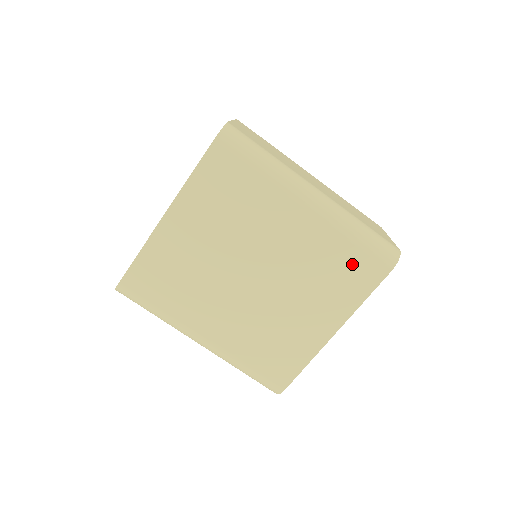
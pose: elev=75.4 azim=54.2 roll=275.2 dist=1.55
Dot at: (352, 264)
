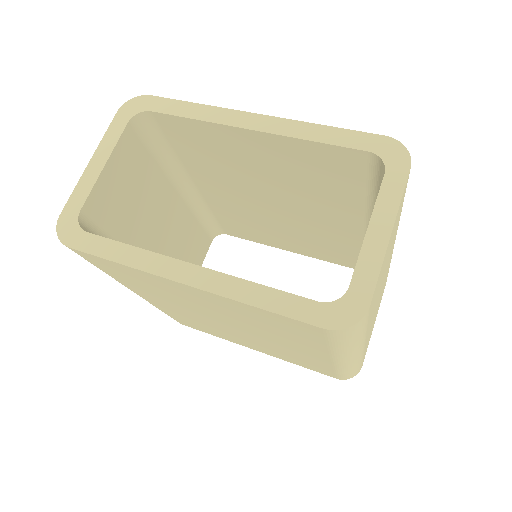
Dot at: (317, 367)
